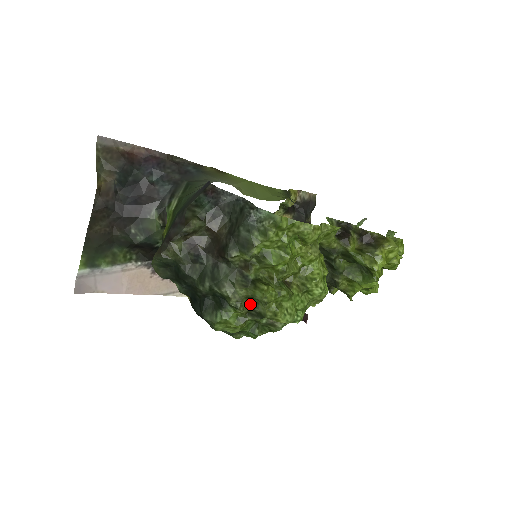
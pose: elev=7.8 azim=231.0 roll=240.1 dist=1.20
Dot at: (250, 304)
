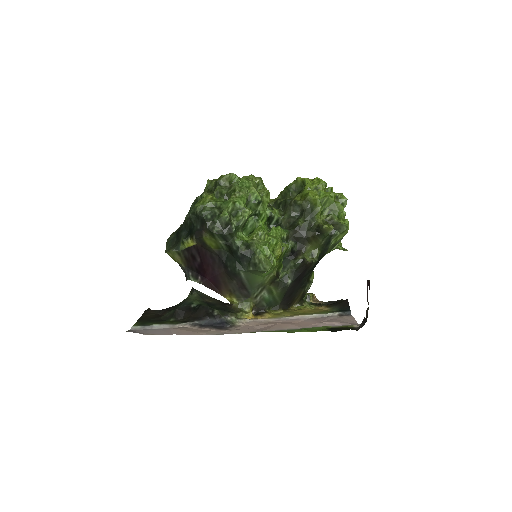
Dot at: (210, 192)
